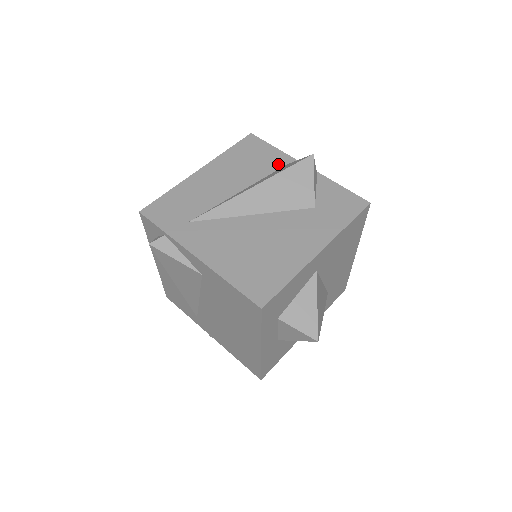
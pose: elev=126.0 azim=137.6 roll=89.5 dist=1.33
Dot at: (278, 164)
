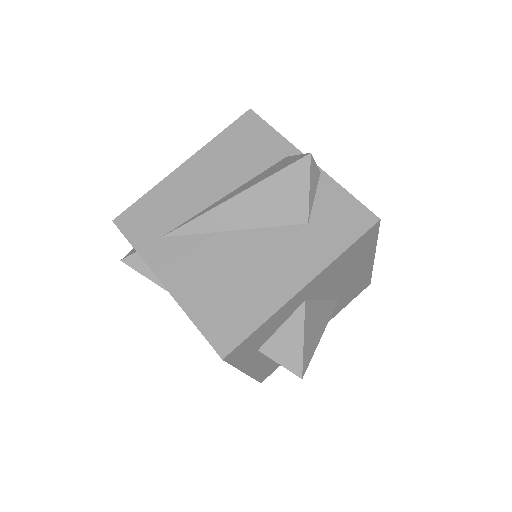
Dot at: (275, 156)
